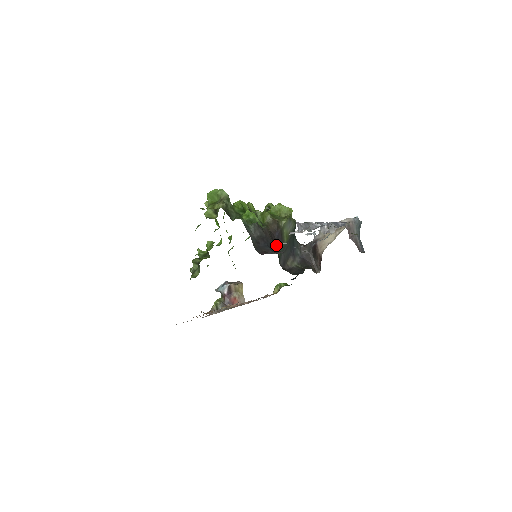
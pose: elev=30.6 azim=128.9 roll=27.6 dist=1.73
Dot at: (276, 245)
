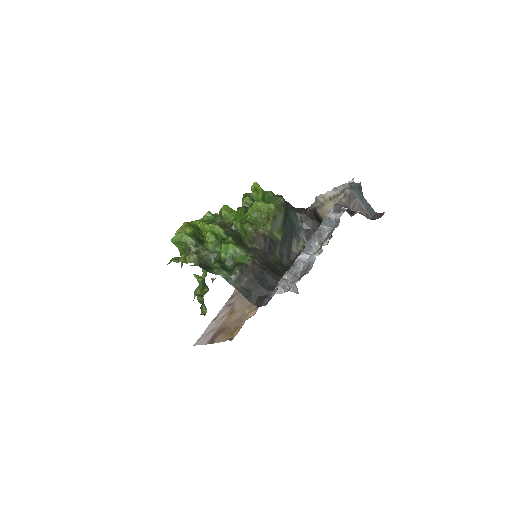
Dot at: (270, 271)
